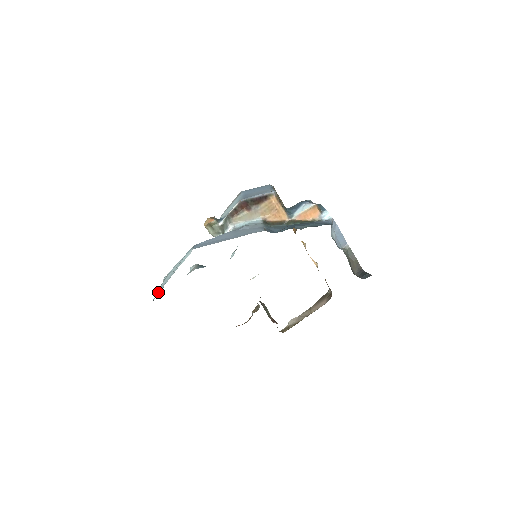
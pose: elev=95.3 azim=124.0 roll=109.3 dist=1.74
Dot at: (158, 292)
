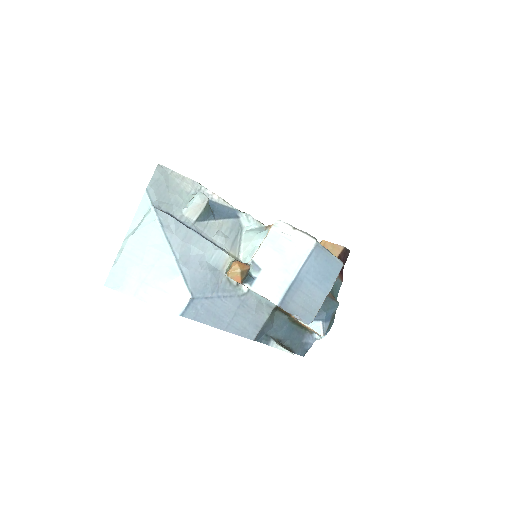
Dot at: (117, 287)
